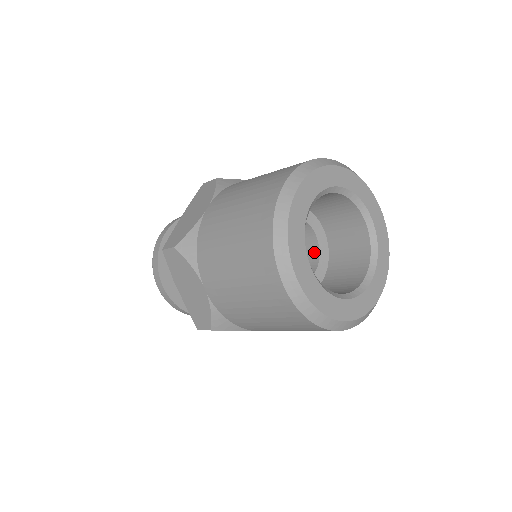
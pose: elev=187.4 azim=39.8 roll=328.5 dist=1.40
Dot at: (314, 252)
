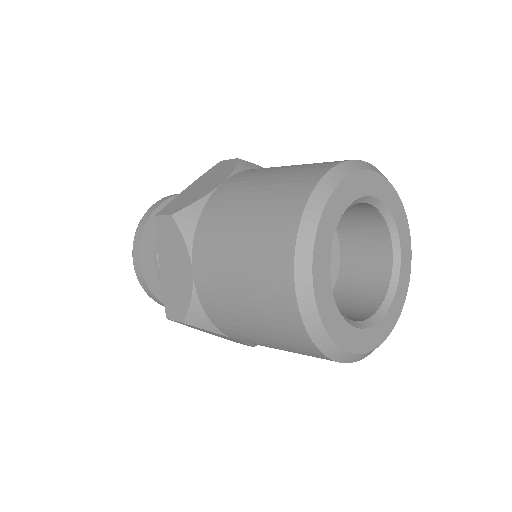
Dot at: occluded
